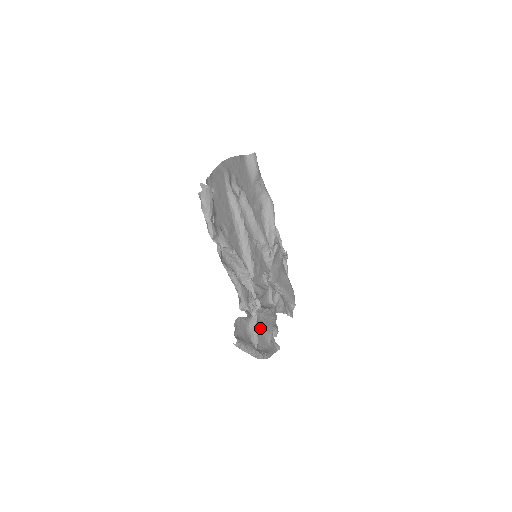
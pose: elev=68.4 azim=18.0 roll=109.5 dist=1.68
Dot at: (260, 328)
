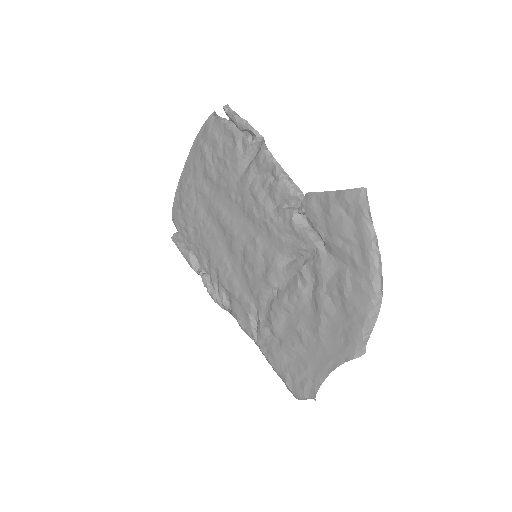
Dot at: (334, 285)
